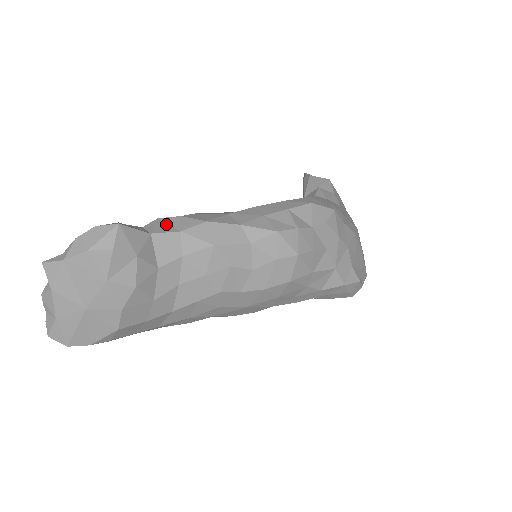
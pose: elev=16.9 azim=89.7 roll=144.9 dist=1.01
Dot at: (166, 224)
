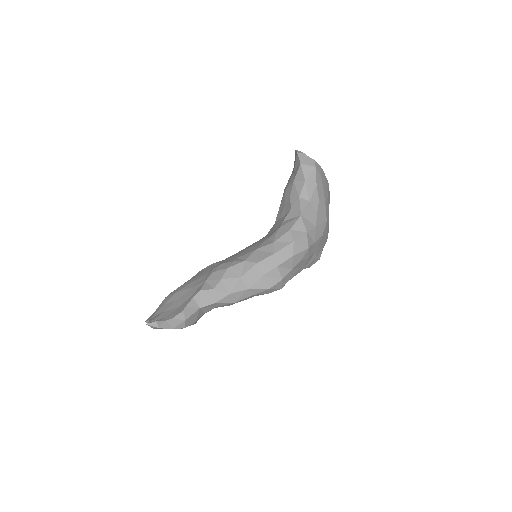
Dot at: (206, 296)
